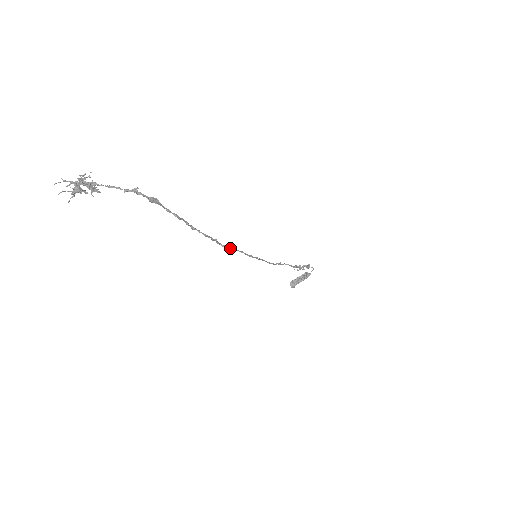
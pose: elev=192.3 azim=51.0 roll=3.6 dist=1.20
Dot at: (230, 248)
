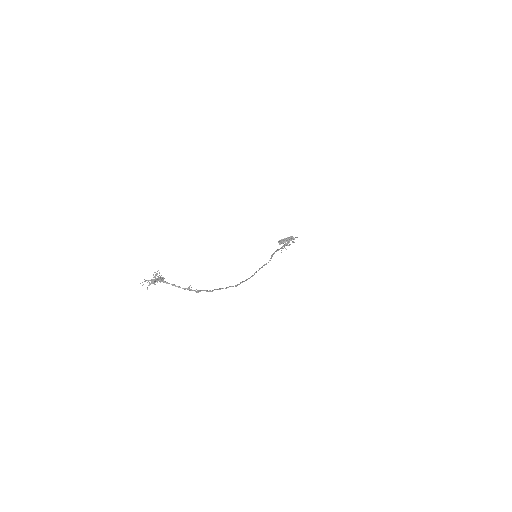
Dot at: occluded
